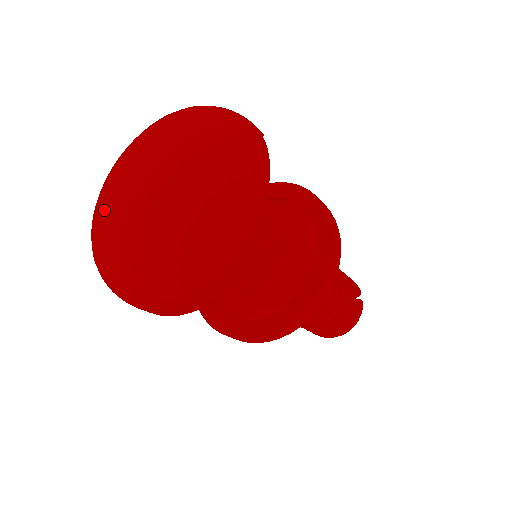
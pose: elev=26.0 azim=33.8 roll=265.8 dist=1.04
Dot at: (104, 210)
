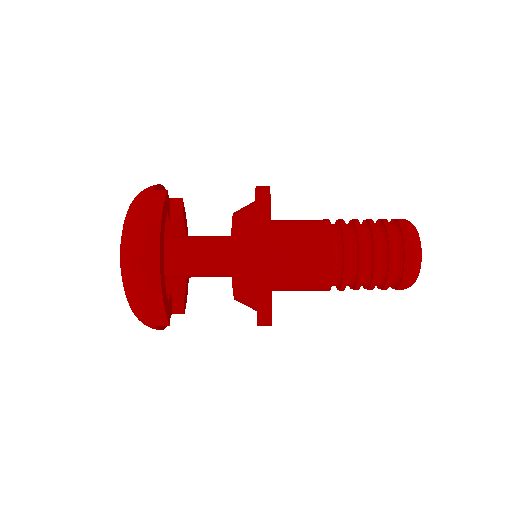
Dot at: occluded
